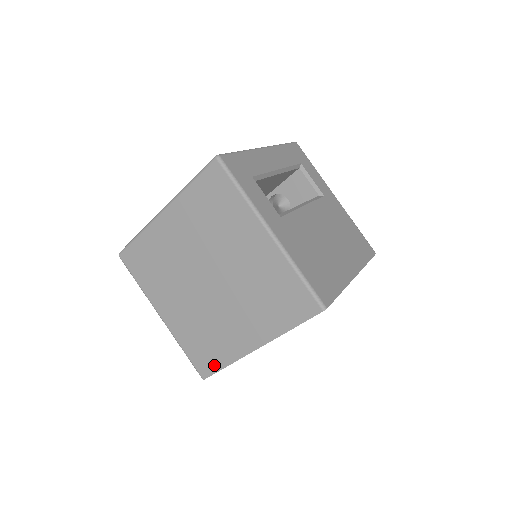
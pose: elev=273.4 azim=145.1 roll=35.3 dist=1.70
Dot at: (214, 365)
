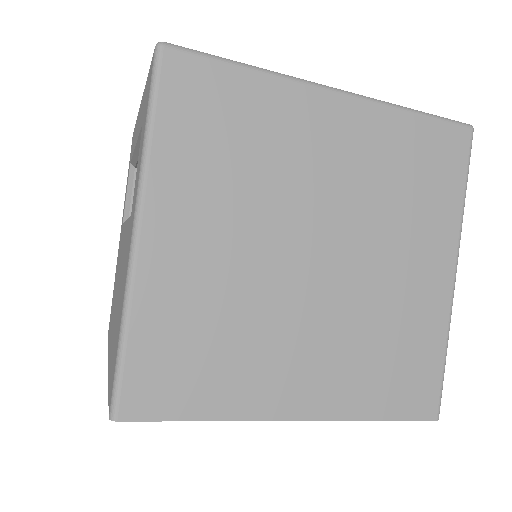
Dot at: (178, 403)
